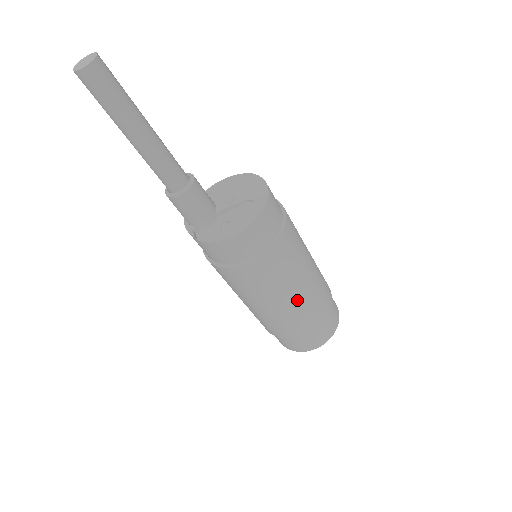
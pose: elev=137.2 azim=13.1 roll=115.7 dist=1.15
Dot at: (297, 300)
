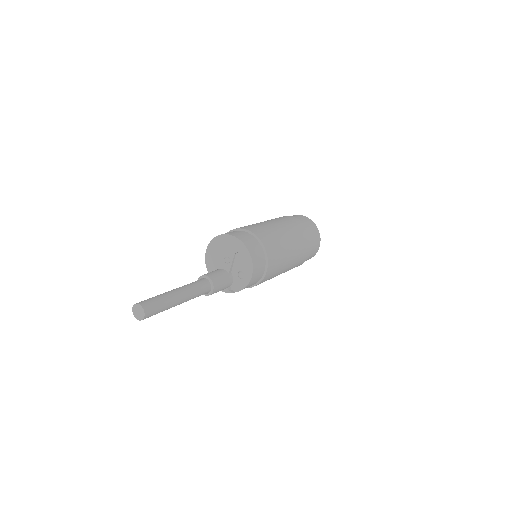
Dot at: (295, 252)
